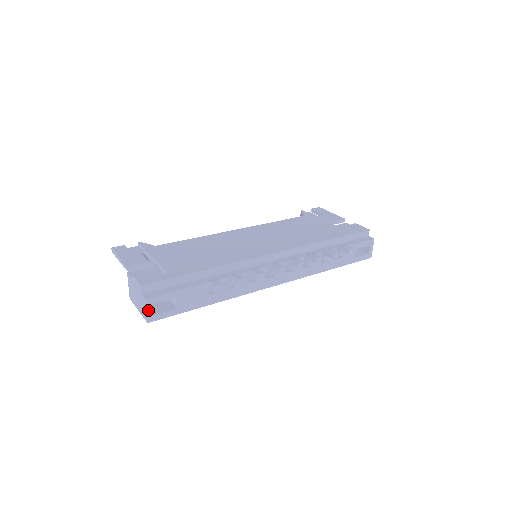
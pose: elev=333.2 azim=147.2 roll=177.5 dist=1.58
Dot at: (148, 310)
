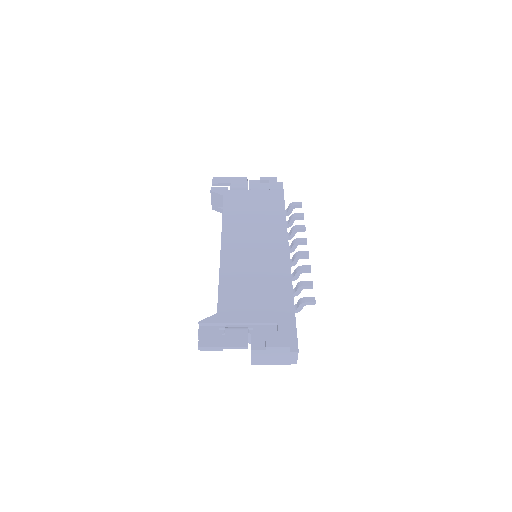
Dot at: (297, 357)
